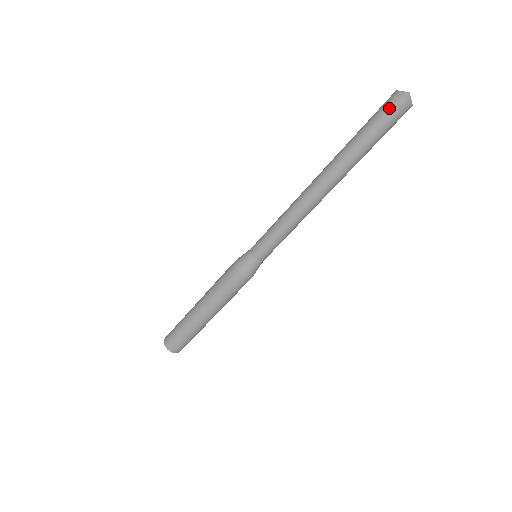
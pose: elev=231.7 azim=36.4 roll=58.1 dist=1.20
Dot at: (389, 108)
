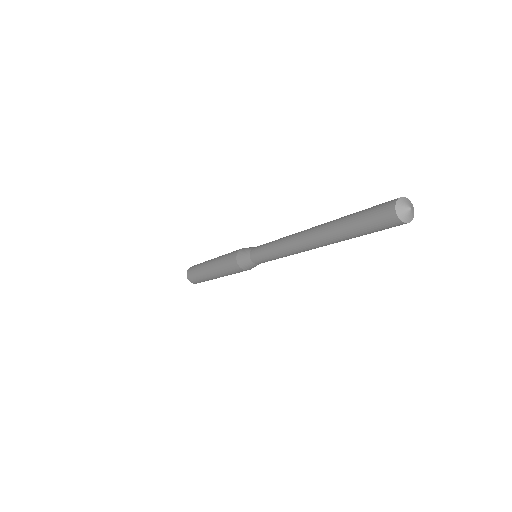
Dot at: (381, 215)
